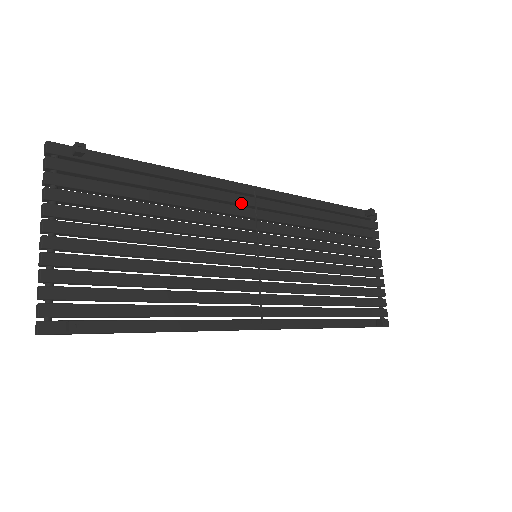
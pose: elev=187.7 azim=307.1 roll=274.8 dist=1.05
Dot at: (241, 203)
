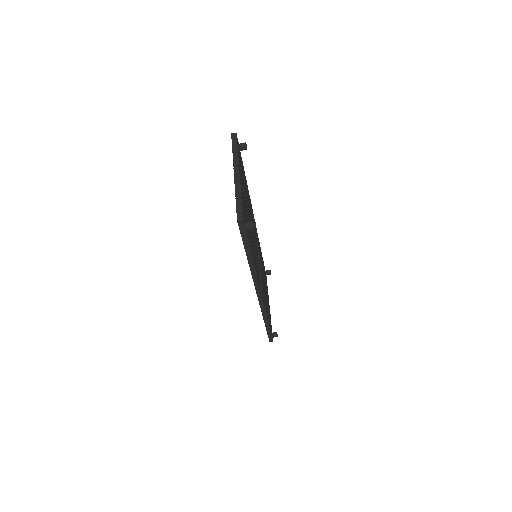
Dot at: (254, 224)
